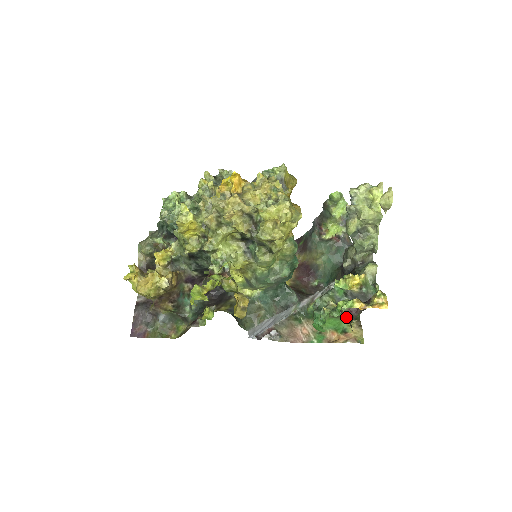
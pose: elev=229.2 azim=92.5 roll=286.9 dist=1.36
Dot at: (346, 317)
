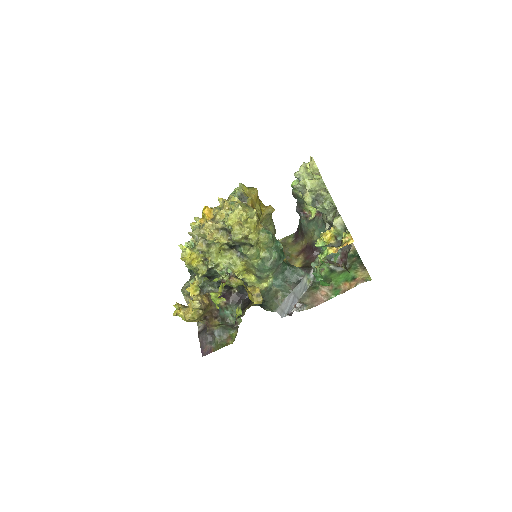
Dot at: occluded
